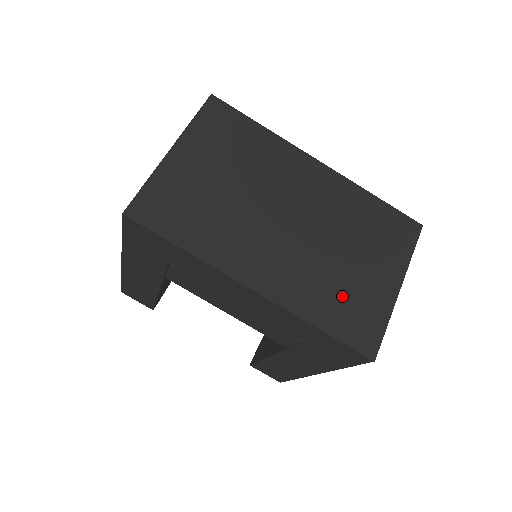
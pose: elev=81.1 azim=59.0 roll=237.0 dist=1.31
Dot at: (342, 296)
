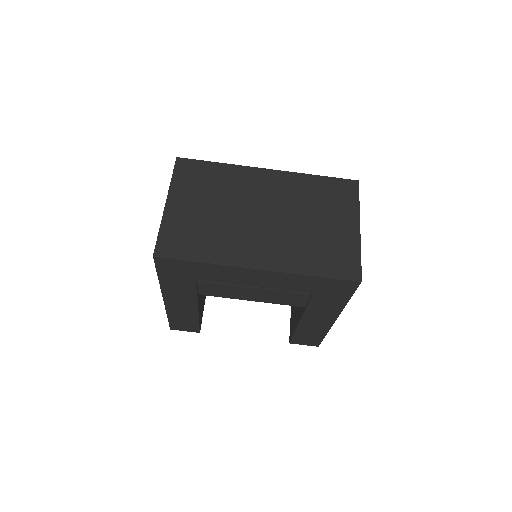
Dot at: (321, 249)
